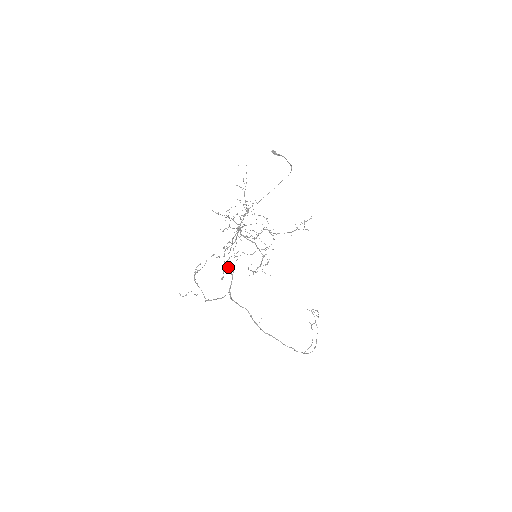
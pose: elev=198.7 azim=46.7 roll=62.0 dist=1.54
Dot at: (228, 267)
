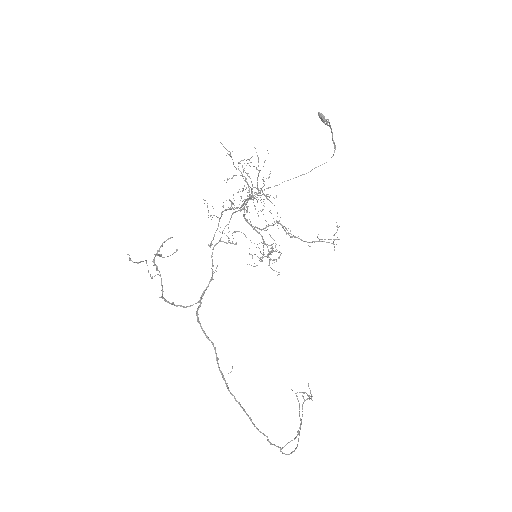
Dot at: (211, 257)
